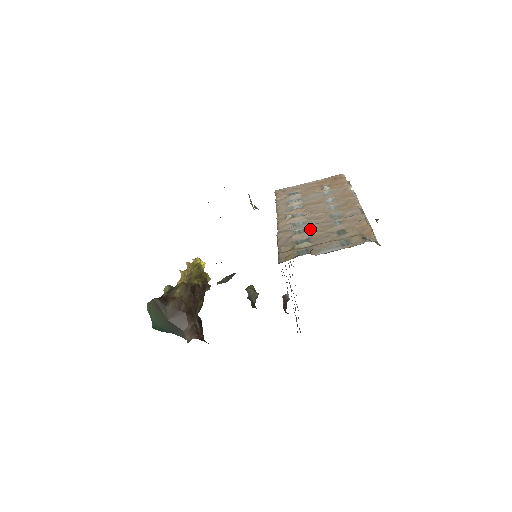
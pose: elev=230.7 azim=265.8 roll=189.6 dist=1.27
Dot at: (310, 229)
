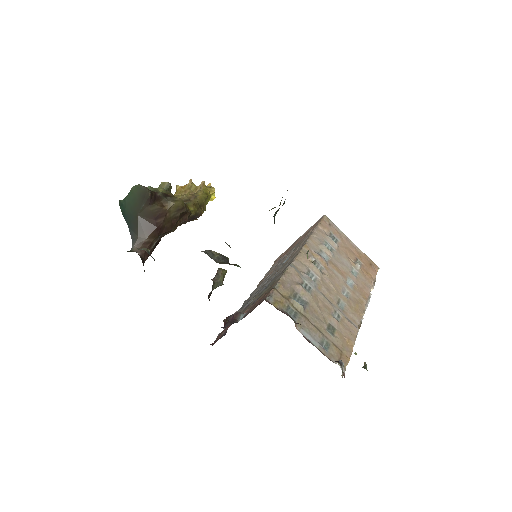
Dot at: (315, 294)
